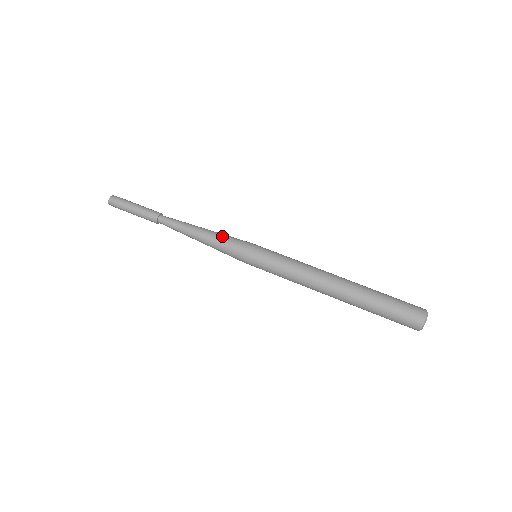
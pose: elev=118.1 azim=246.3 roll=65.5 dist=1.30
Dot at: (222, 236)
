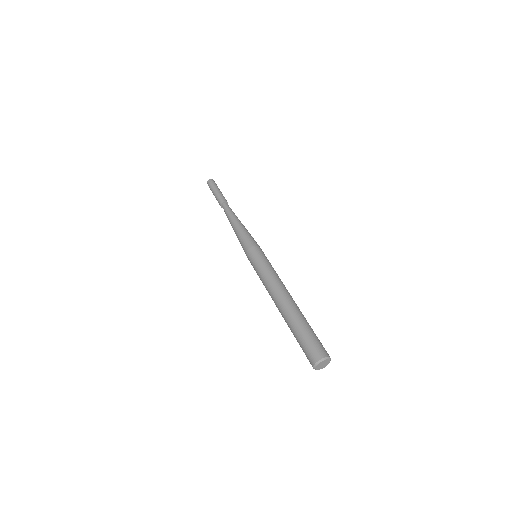
Dot at: (241, 234)
